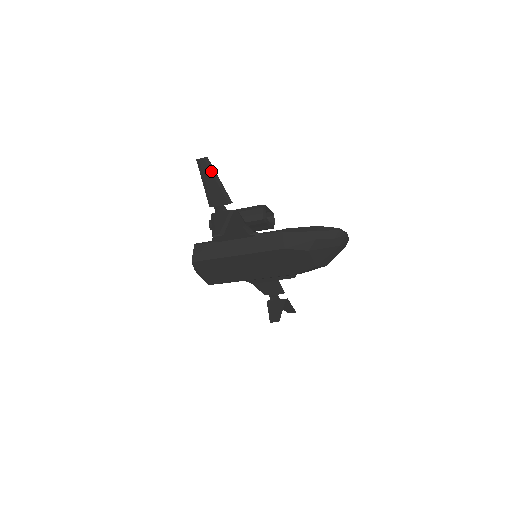
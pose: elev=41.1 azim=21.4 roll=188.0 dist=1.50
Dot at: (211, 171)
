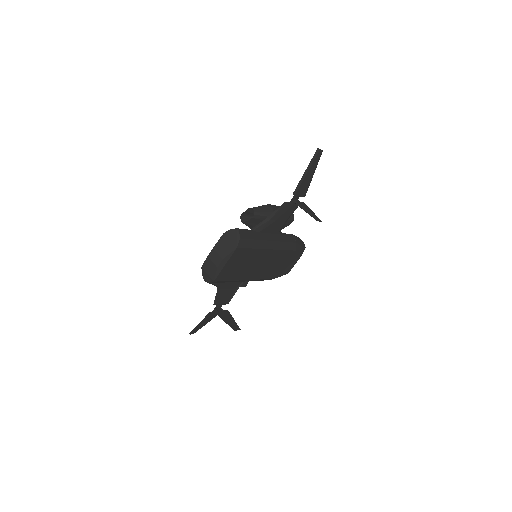
Dot at: (317, 163)
